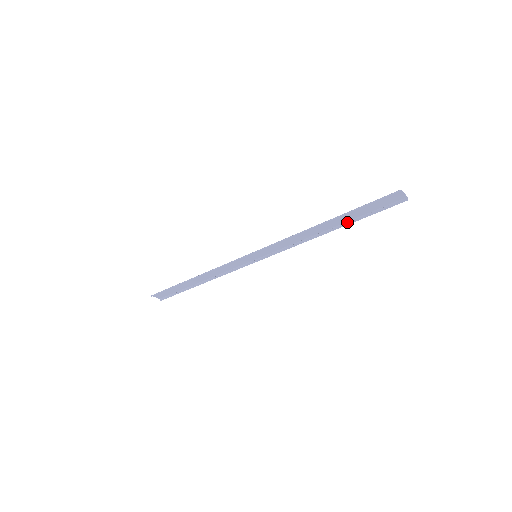
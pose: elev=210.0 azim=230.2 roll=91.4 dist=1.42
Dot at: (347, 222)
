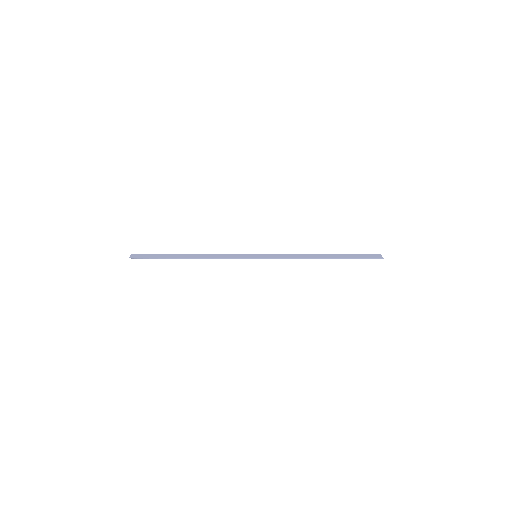
Dot at: (336, 254)
